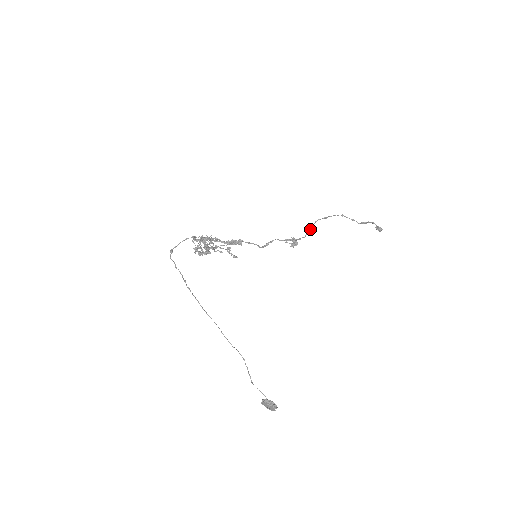
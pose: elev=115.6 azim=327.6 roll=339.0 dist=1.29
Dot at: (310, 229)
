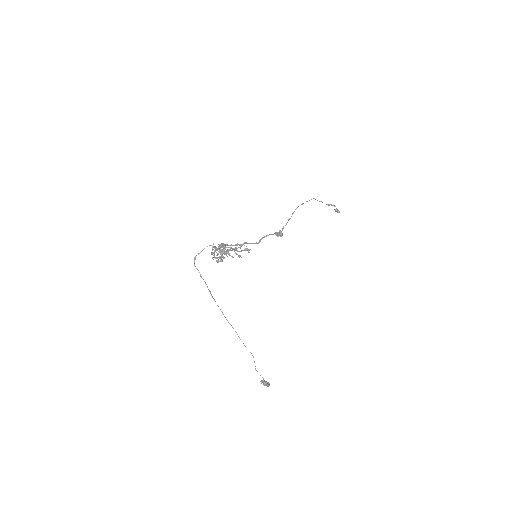
Dot at: occluded
